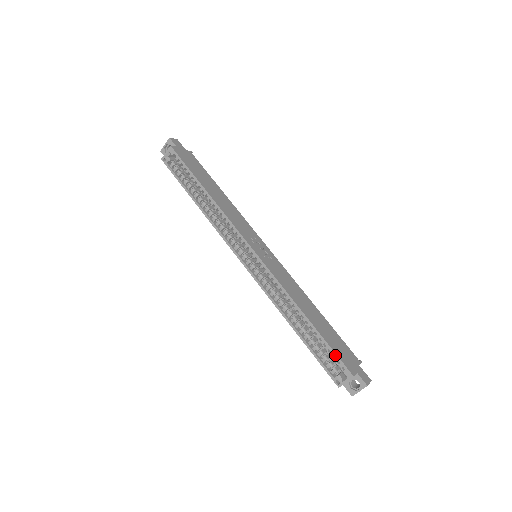
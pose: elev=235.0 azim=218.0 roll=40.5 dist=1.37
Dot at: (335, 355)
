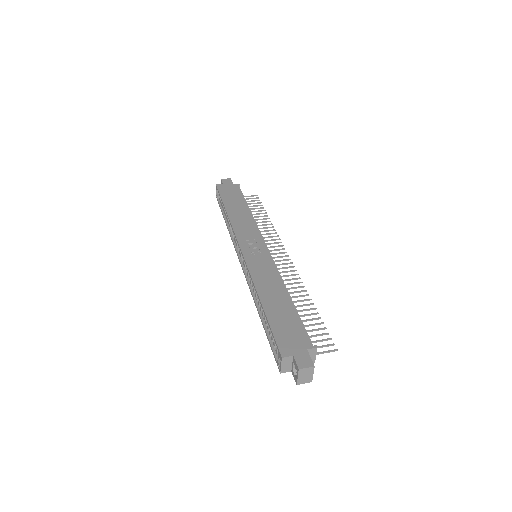
Dot at: (273, 336)
